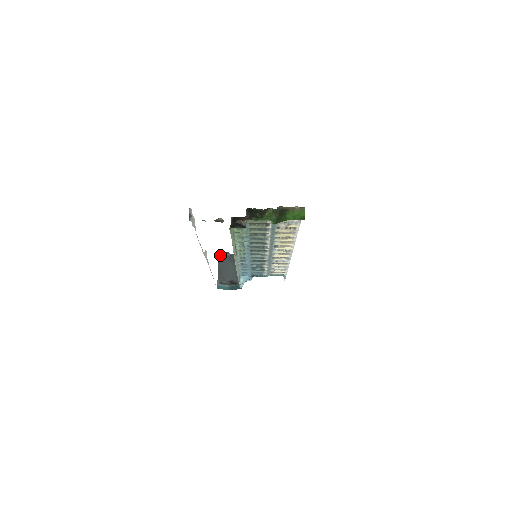
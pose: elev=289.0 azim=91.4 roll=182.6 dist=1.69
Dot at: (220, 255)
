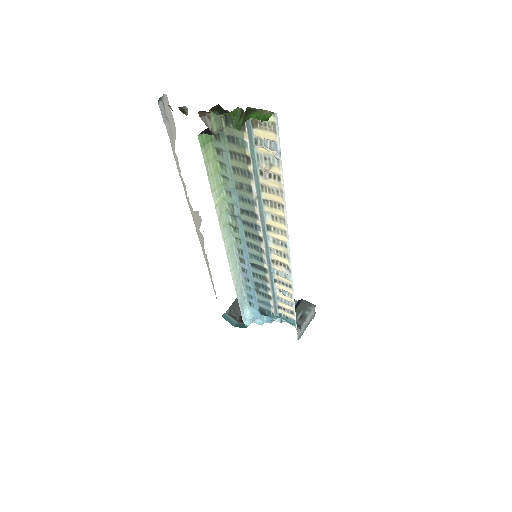
Dot at: occluded
